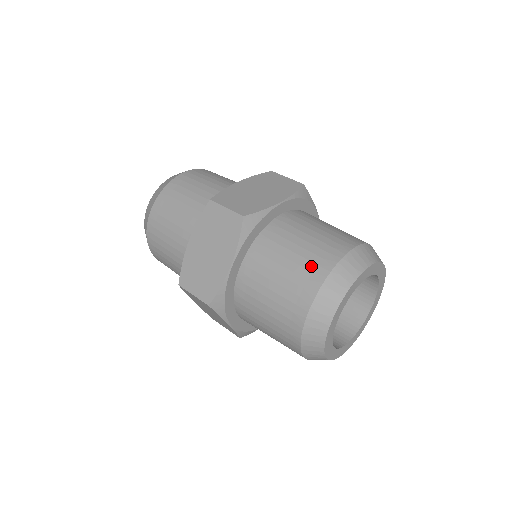
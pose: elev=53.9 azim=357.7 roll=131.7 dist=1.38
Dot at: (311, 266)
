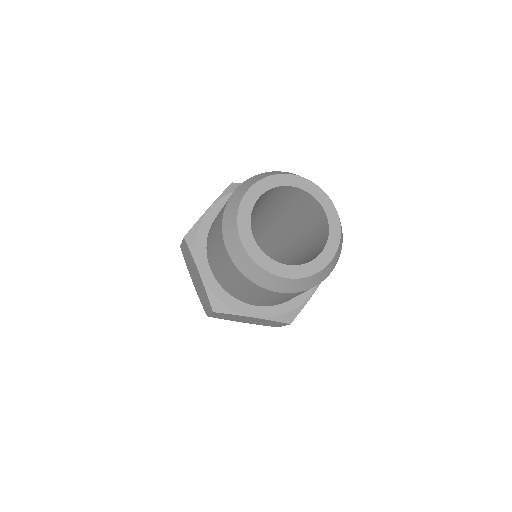
Dot at: occluded
